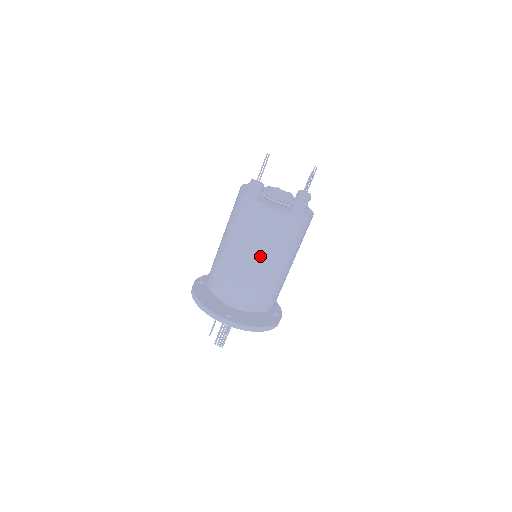
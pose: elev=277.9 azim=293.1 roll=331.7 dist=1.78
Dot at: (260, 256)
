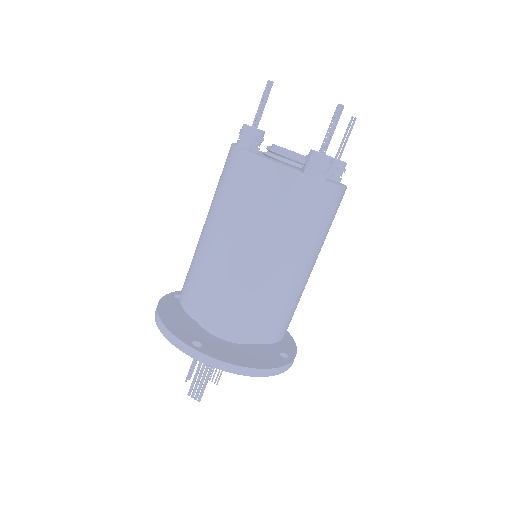
Dot at: (249, 243)
